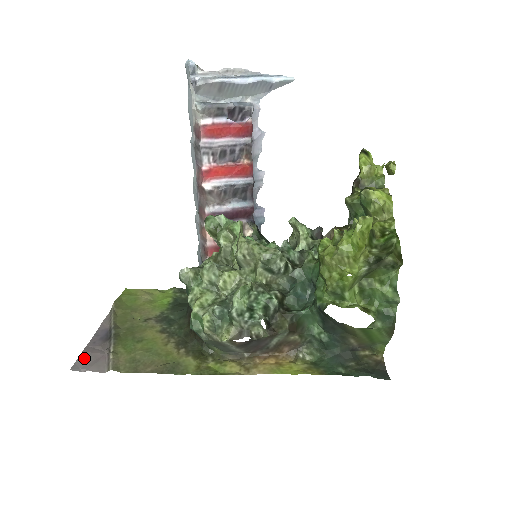
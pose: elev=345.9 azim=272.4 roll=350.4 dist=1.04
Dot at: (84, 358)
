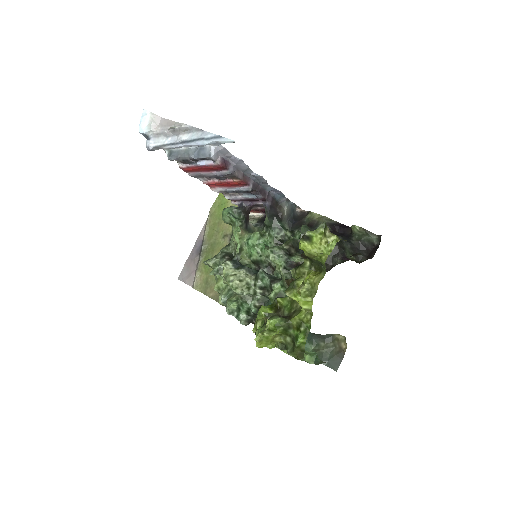
Dot at: (185, 269)
